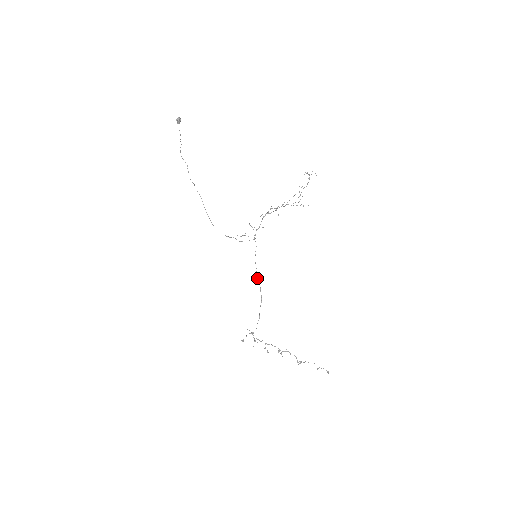
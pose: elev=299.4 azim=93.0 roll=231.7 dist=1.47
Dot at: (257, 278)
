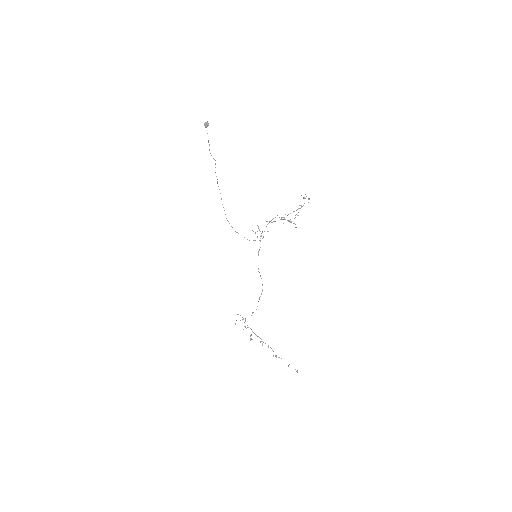
Dot at: occluded
